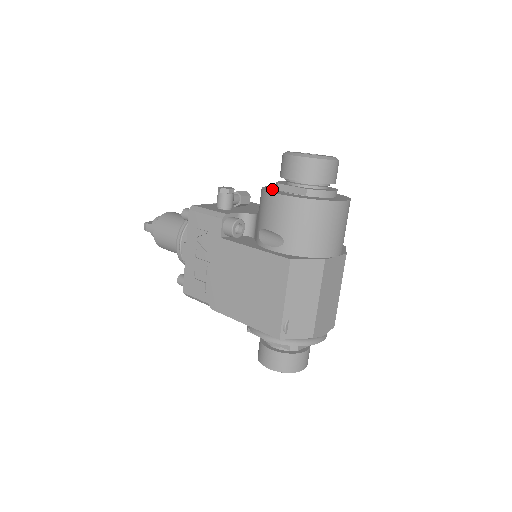
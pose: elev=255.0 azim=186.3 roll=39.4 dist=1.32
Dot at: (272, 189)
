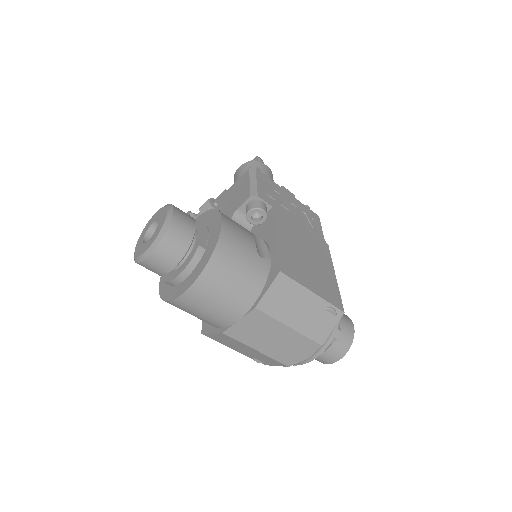
Dot at: occluded
